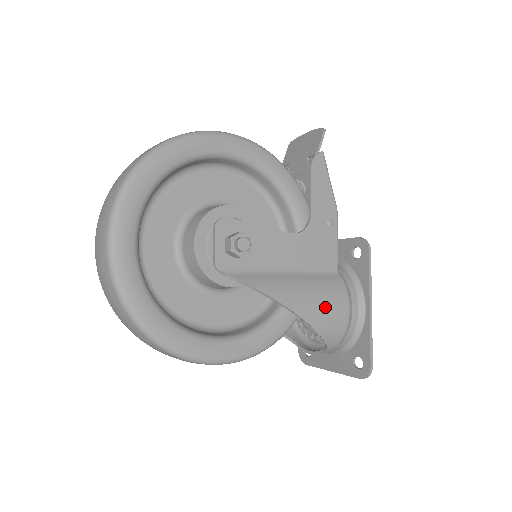
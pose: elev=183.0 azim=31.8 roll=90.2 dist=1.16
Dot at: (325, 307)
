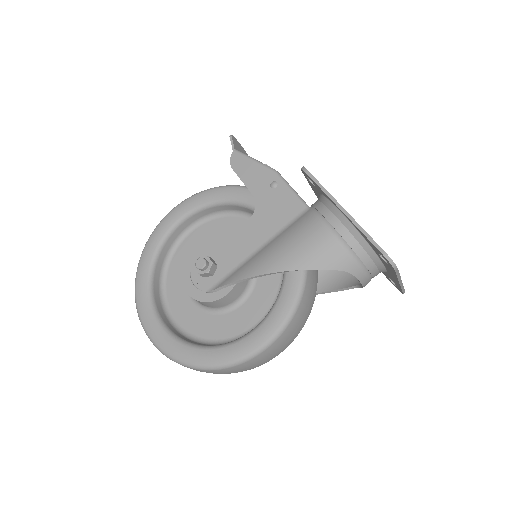
Dot at: (300, 246)
